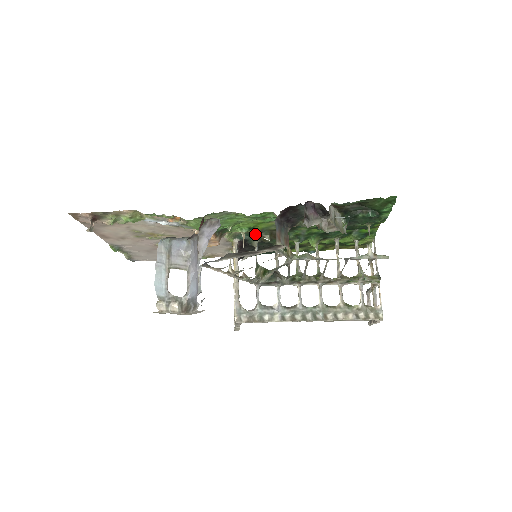
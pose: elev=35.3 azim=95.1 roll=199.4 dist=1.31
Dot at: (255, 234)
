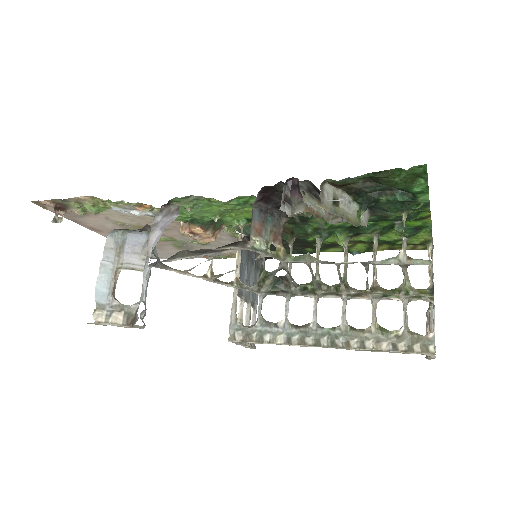
Dot at: occluded
